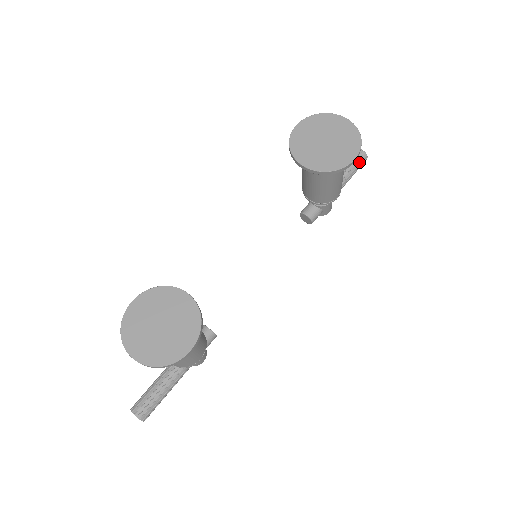
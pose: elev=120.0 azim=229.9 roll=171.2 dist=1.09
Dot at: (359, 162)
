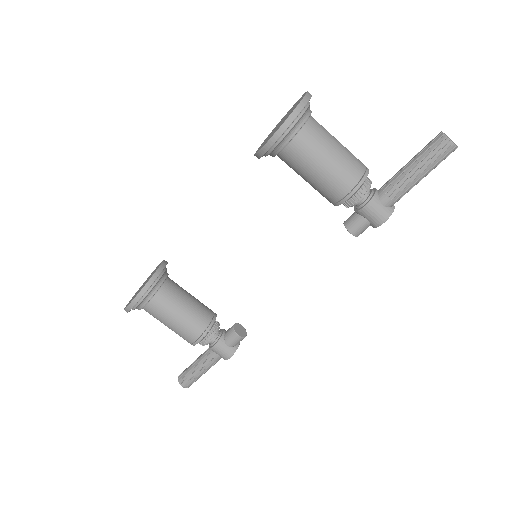
Dot at: (431, 150)
